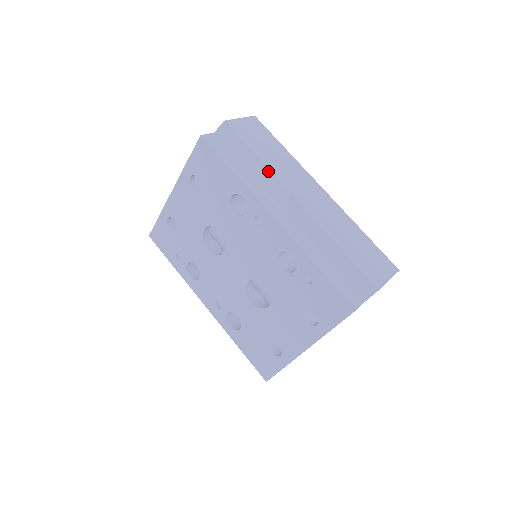
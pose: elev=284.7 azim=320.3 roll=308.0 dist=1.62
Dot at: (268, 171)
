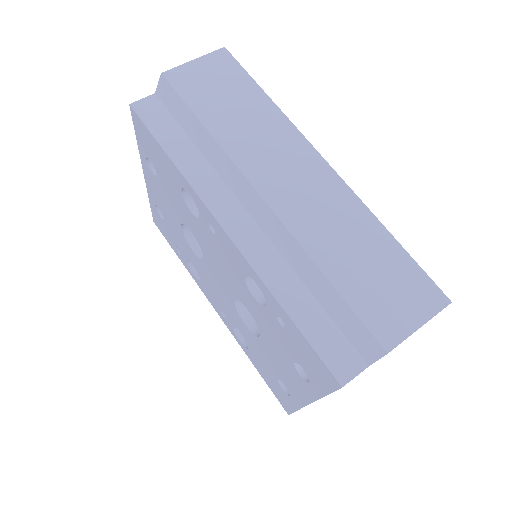
Dot at: (220, 149)
